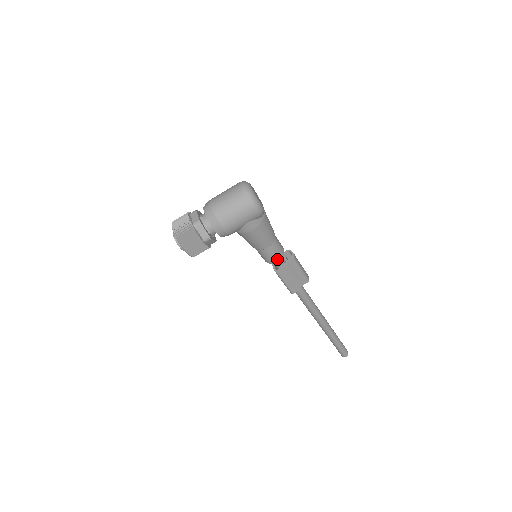
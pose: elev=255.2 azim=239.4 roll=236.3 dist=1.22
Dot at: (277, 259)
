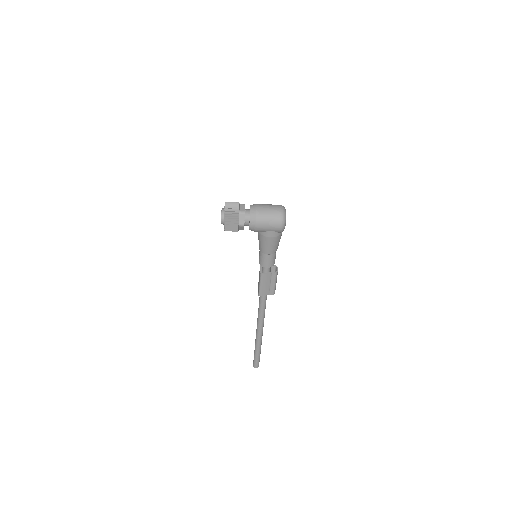
Dot at: (268, 266)
